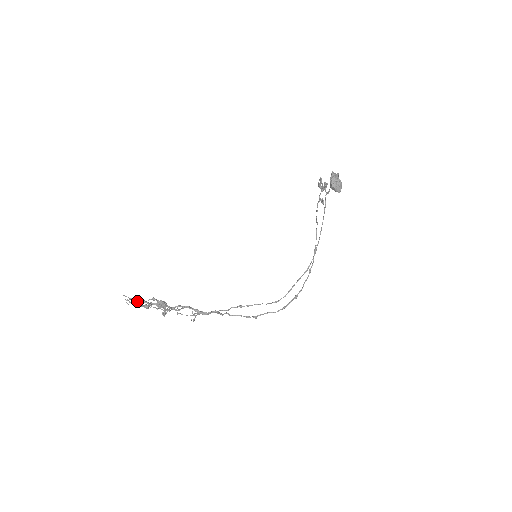
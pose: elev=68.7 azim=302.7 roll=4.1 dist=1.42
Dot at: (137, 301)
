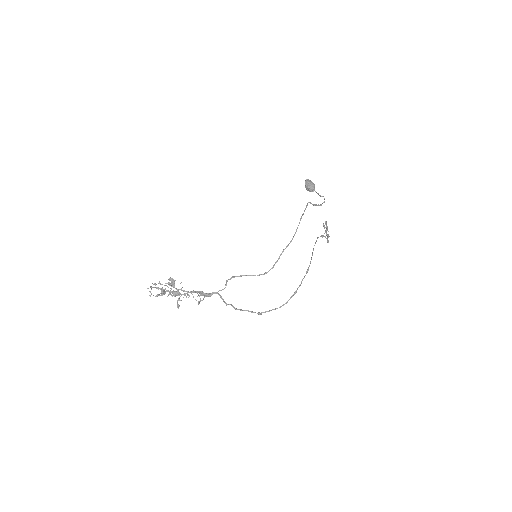
Dot at: (154, 283)
